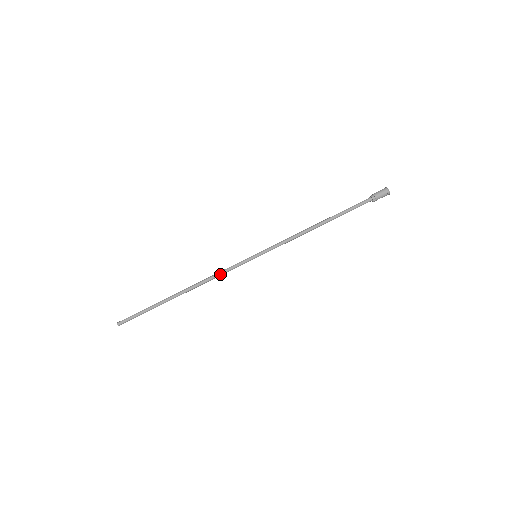
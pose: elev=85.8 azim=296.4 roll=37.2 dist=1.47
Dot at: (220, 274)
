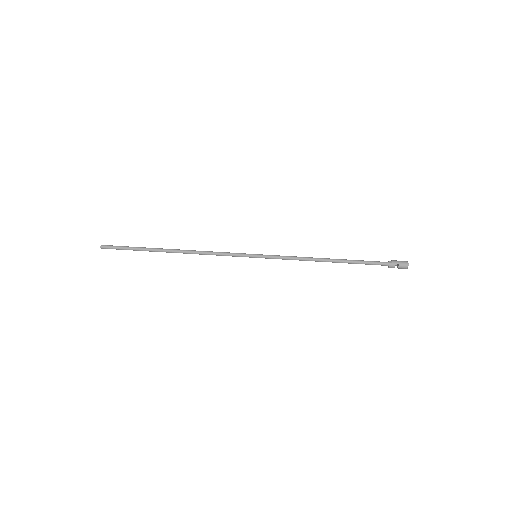
Dot at: (215, 252)
